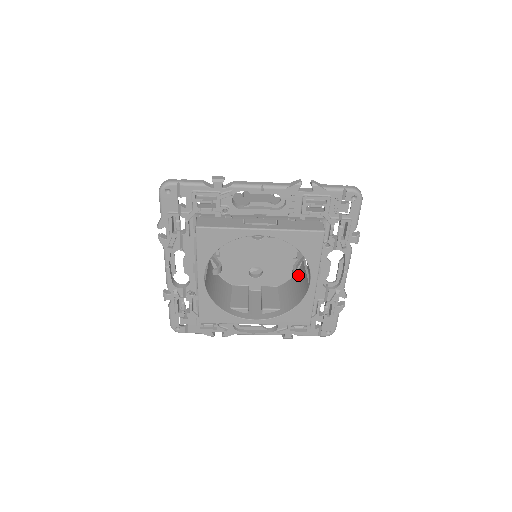
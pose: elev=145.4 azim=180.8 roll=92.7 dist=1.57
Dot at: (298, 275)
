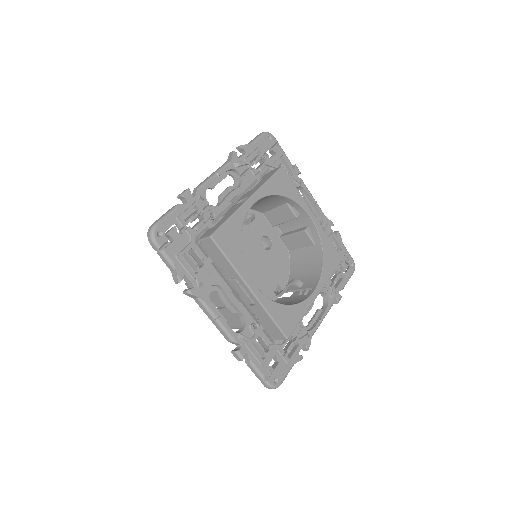
Dot at: (300, 284)
